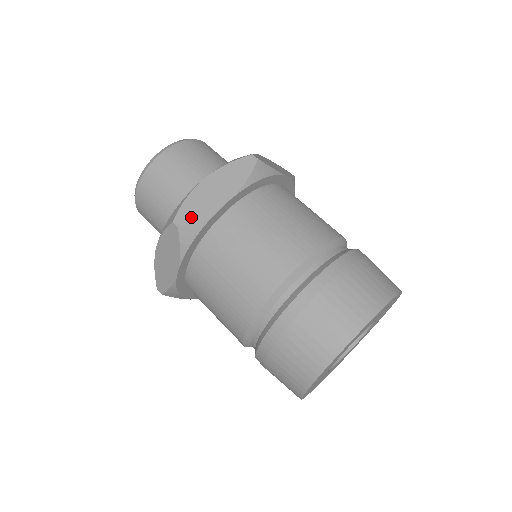
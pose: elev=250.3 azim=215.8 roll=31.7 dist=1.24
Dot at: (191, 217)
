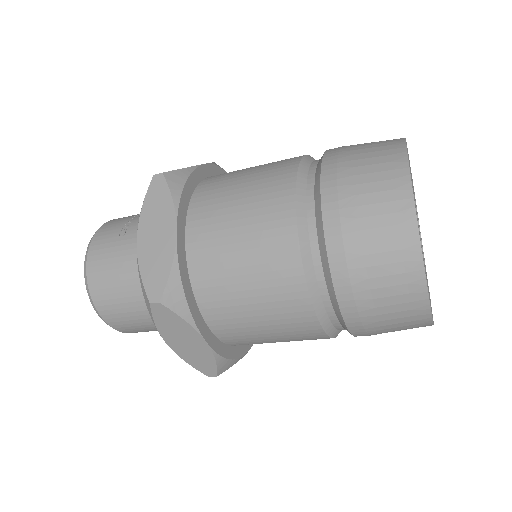
Dot at: (210, 367)
